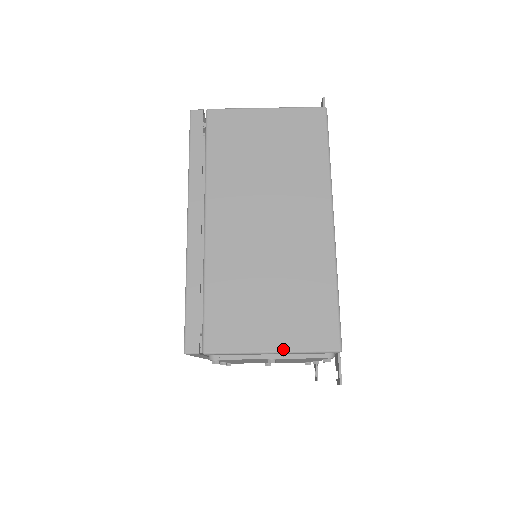
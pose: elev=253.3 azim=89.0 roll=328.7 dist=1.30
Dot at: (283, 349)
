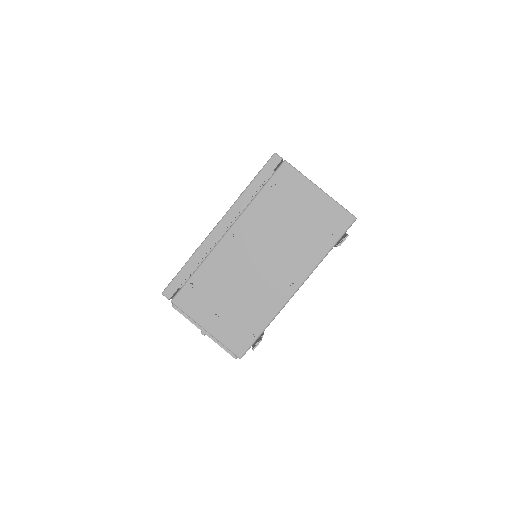
Dot at: (326, 193)
